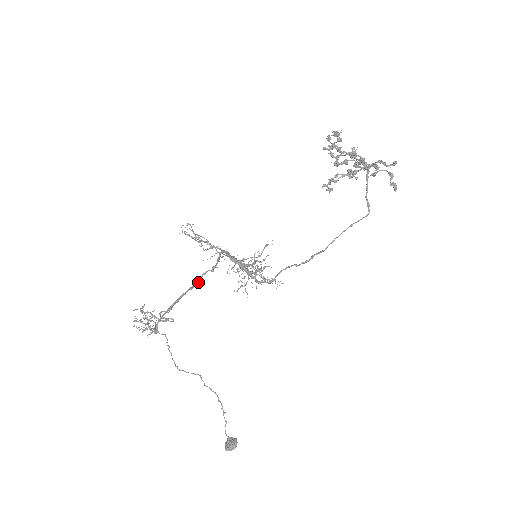
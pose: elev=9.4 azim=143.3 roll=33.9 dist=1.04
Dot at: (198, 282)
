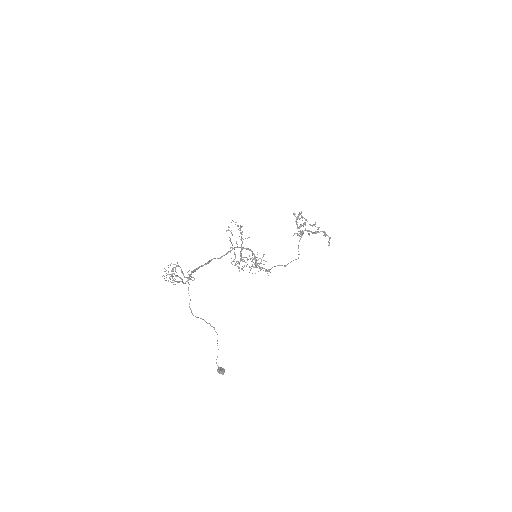
Dot at: occluded
